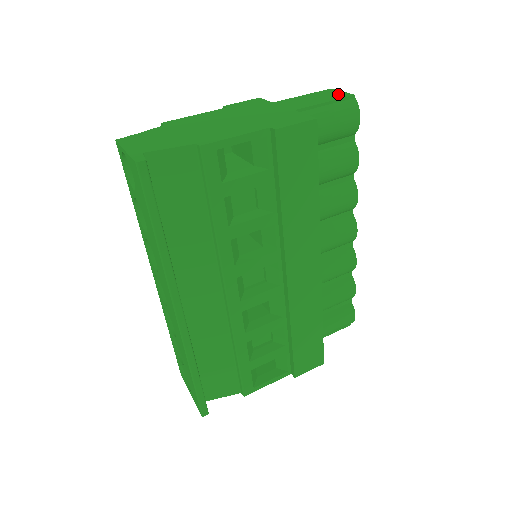
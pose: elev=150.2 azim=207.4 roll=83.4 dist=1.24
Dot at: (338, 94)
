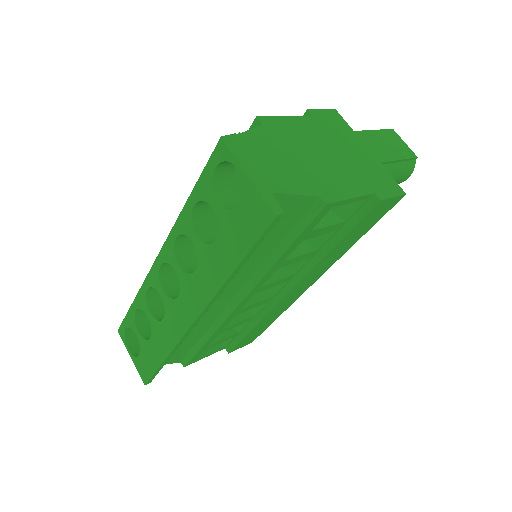
Dot at: (404, 147)
